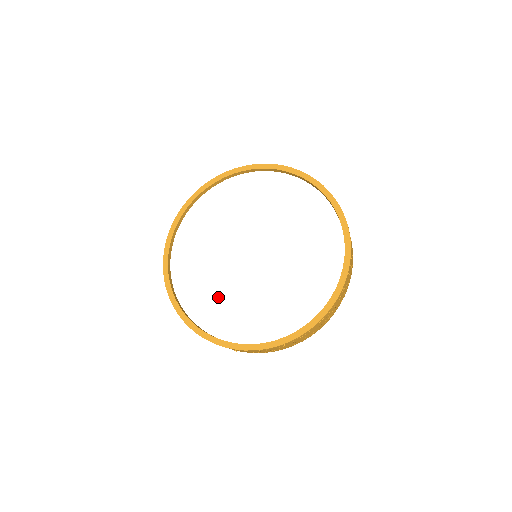
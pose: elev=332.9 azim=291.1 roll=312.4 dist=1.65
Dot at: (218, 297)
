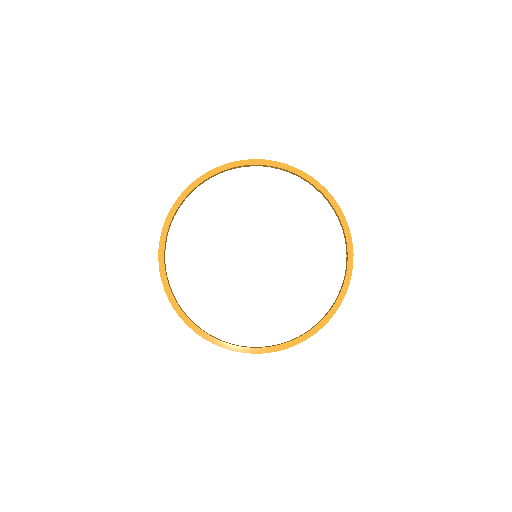
Dot at: (261, 311)
